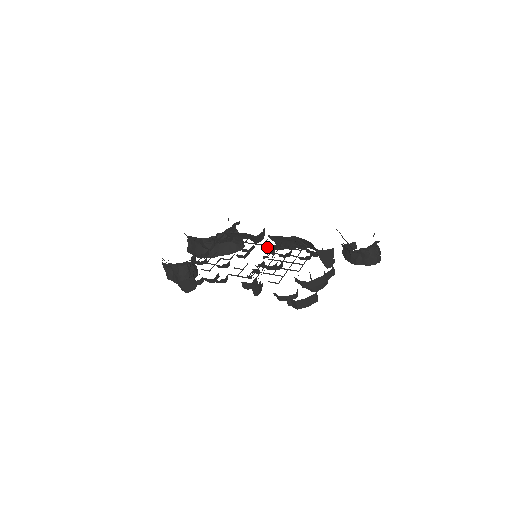
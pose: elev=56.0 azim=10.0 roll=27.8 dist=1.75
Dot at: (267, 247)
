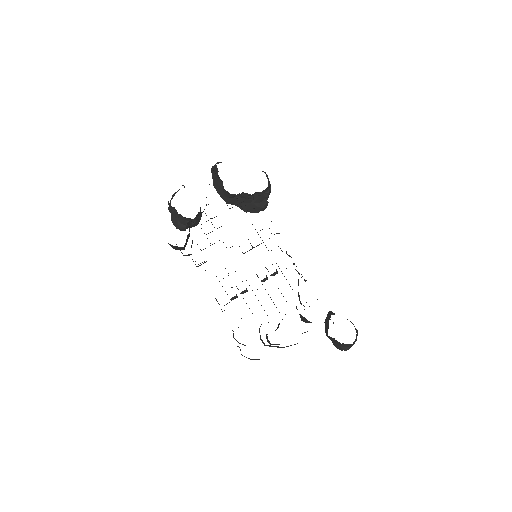
Dot at: occluded
